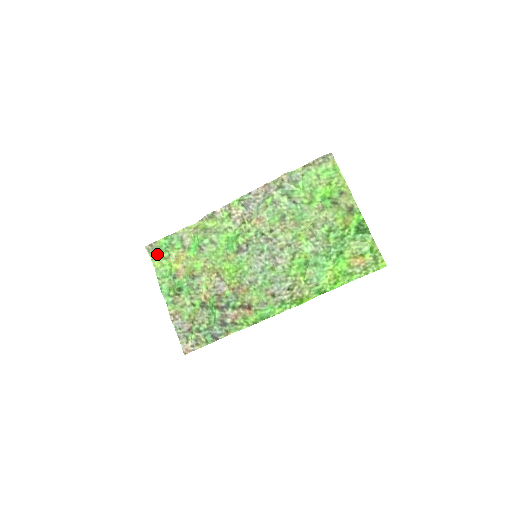
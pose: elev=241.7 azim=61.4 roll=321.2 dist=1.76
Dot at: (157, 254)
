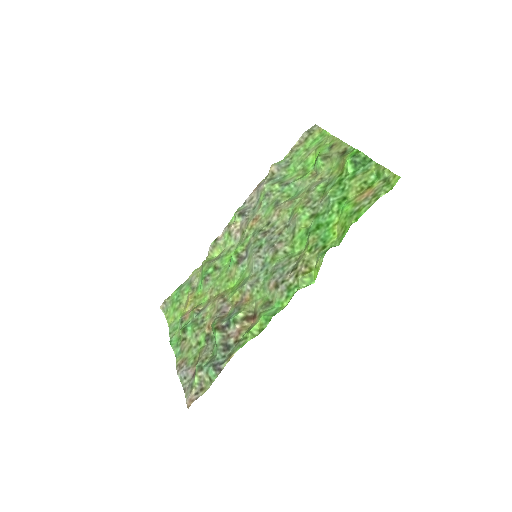
Dot at: (171, 310)
